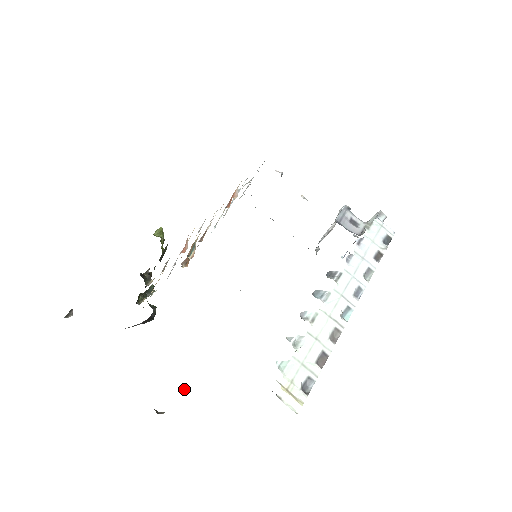
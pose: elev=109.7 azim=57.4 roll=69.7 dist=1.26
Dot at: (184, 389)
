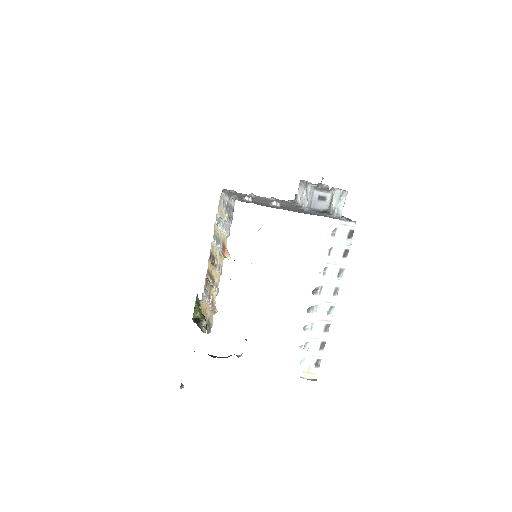
Dot at: (246, 339)
